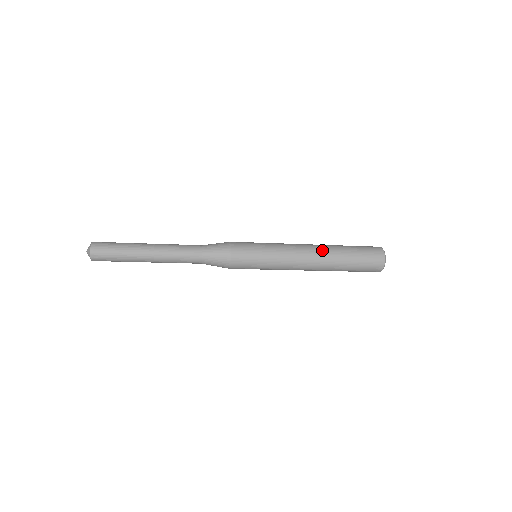
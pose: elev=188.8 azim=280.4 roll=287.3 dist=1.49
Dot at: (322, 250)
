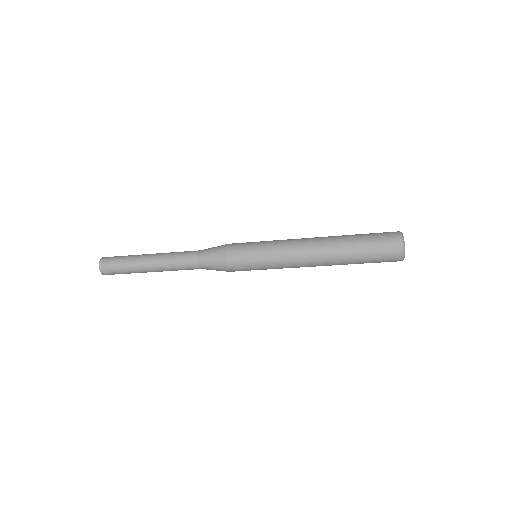
Dot at: (324, 237)
